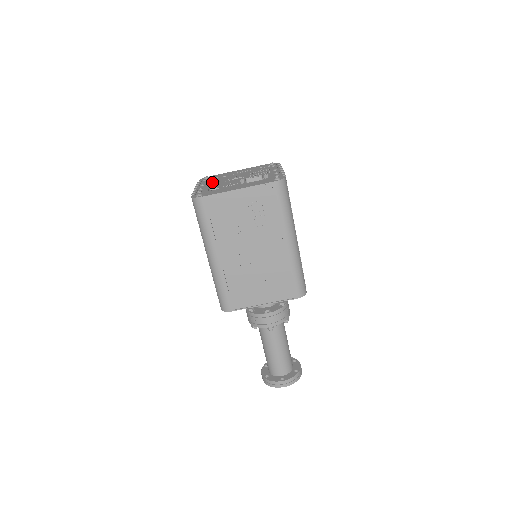
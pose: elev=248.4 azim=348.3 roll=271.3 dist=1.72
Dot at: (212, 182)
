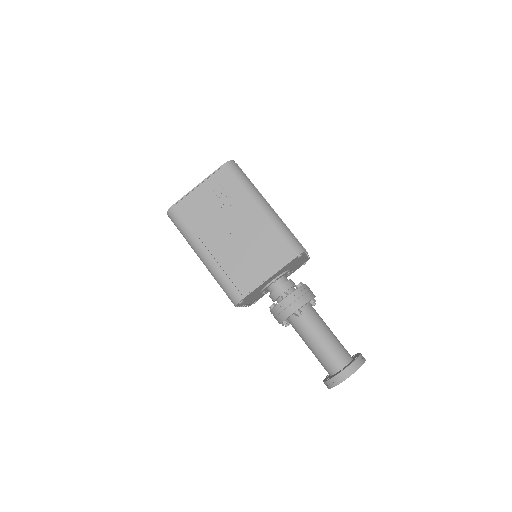
Dot at: occluded
